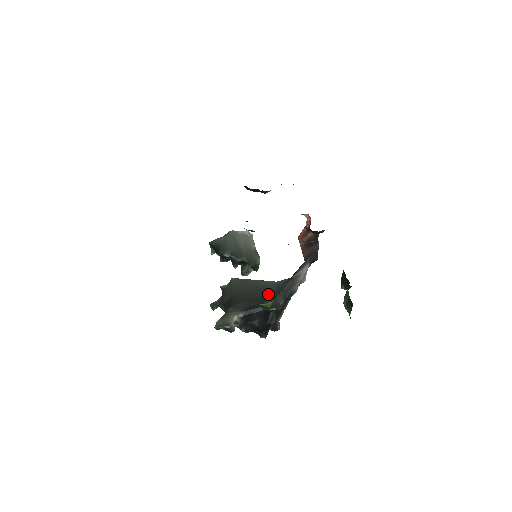
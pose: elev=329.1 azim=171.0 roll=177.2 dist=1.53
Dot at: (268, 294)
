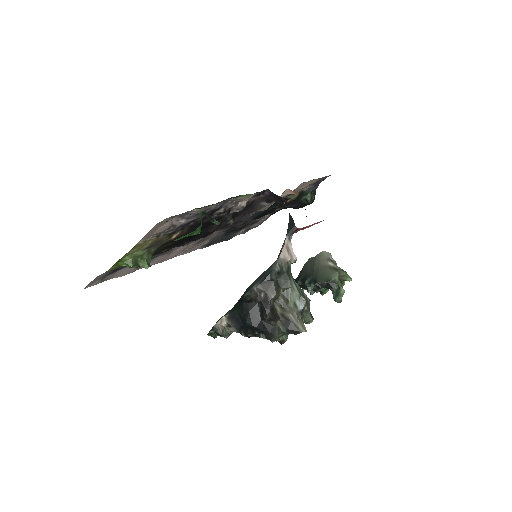
Dot at: occluded
